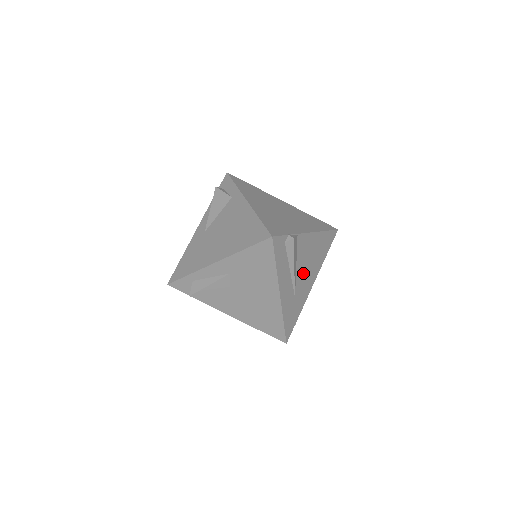
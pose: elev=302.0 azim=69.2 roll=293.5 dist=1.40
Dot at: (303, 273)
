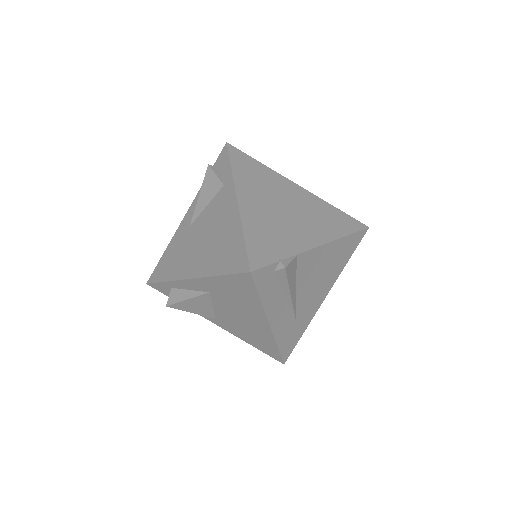
Dot at: (308, 291)
